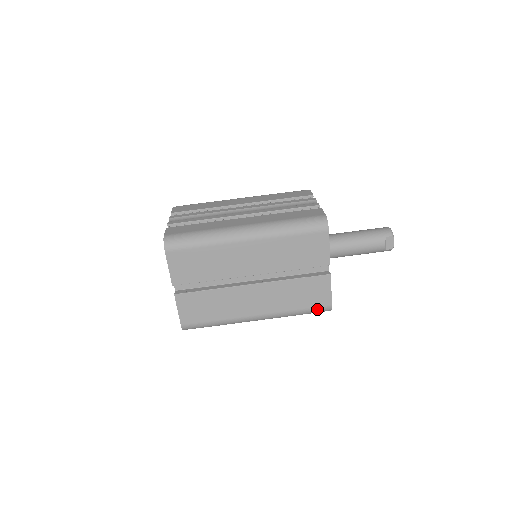
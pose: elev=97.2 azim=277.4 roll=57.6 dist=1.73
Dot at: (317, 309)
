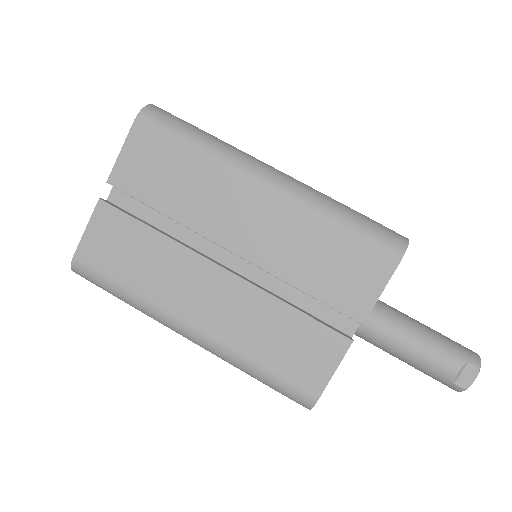
Dot at: (291, 387)
